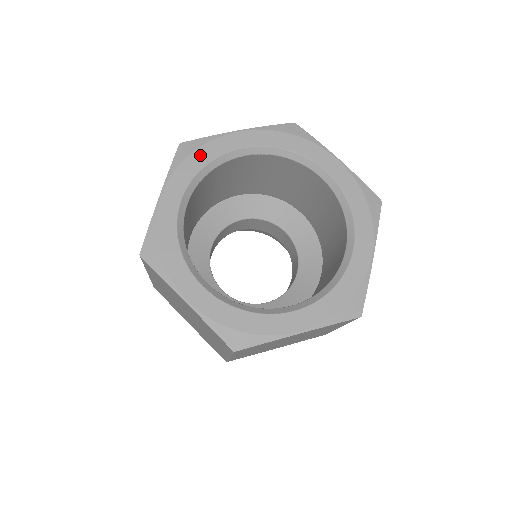
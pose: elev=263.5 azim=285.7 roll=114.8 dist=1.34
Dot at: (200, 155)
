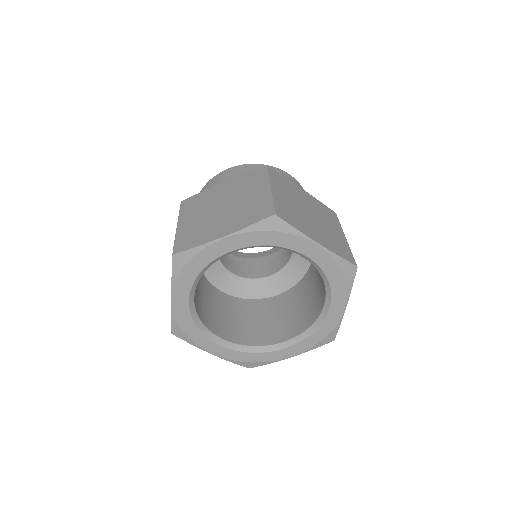
Dot at: (193, 265)
